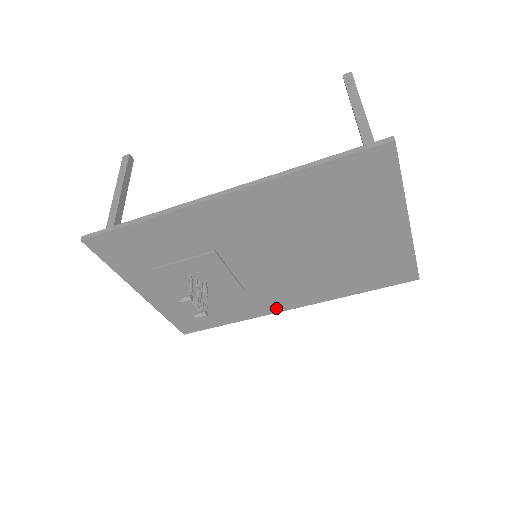
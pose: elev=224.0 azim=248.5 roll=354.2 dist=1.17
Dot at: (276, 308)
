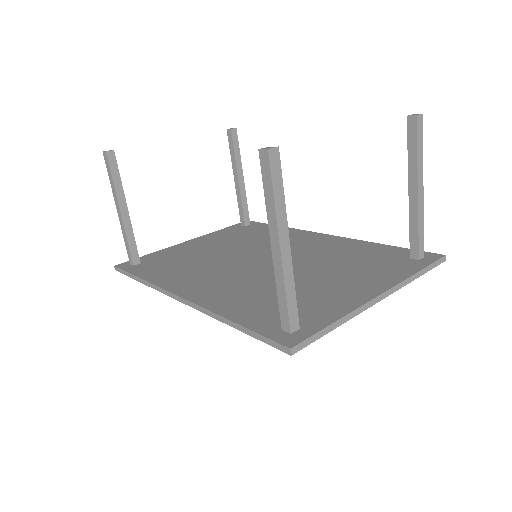
Dot at: occluded
